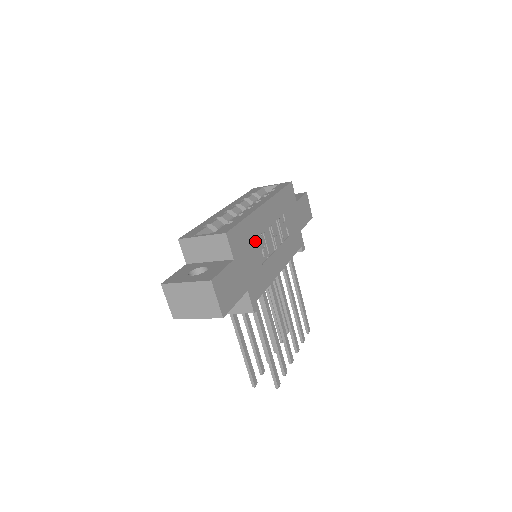
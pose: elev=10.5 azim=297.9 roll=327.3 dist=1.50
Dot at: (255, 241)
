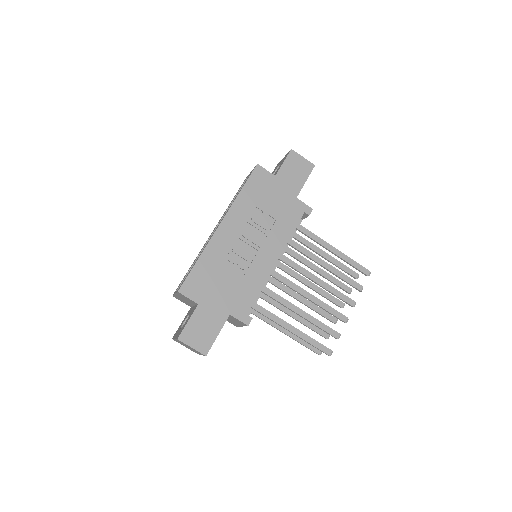
Dot at: (222, 267)
